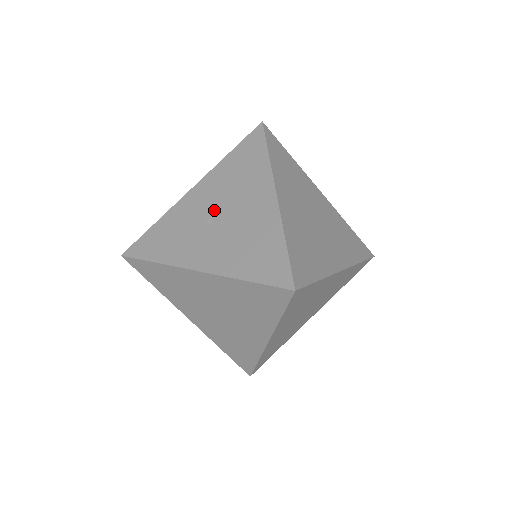
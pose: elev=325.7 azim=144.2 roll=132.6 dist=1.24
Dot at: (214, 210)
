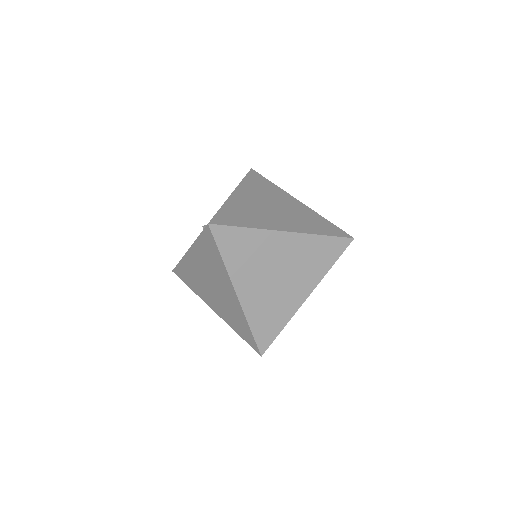
Dot at: occluded
